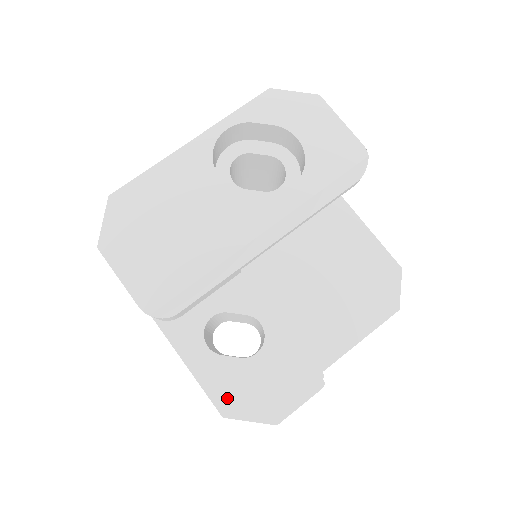
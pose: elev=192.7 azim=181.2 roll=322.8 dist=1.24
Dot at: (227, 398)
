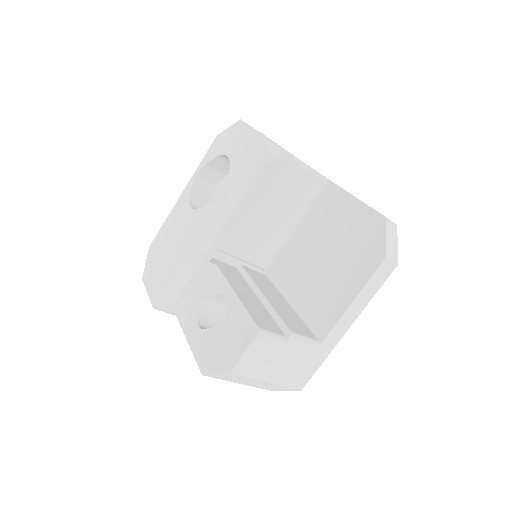
Dot at: (205, 360)
